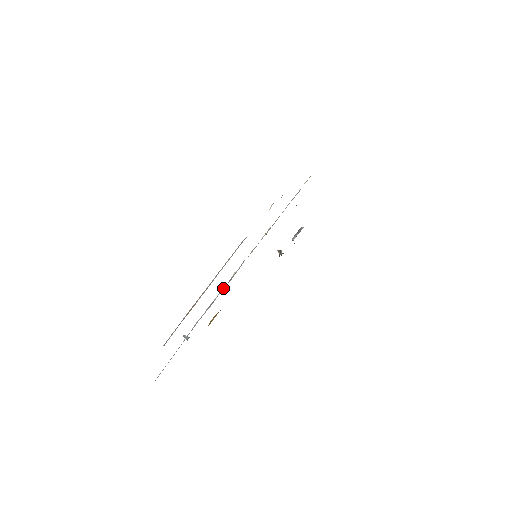
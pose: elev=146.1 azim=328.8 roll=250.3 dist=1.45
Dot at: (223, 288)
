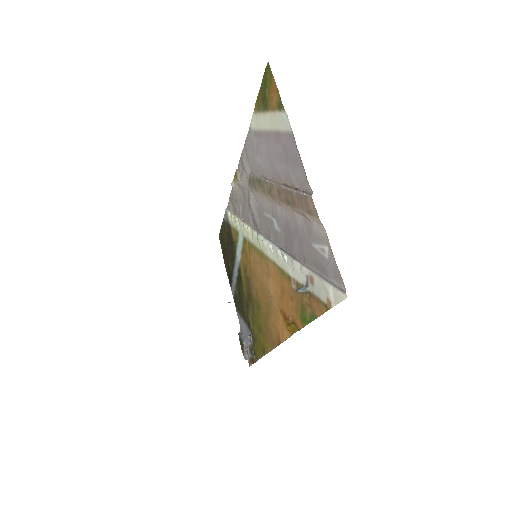
Dot at: (272, 243)
